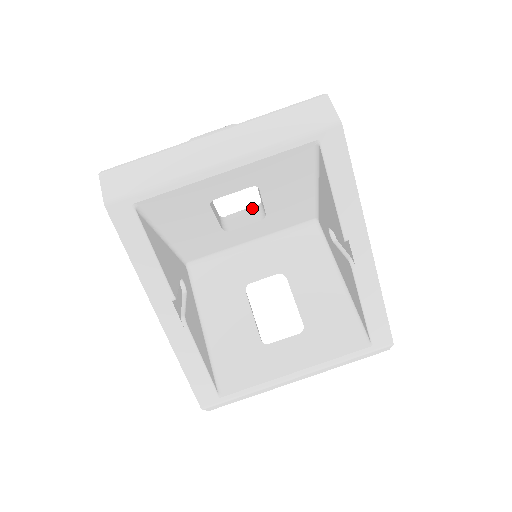
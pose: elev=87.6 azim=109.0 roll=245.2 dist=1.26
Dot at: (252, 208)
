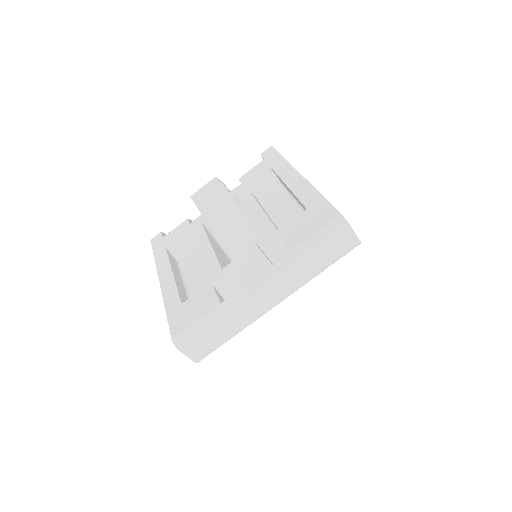
Dot at: (226, 202)
